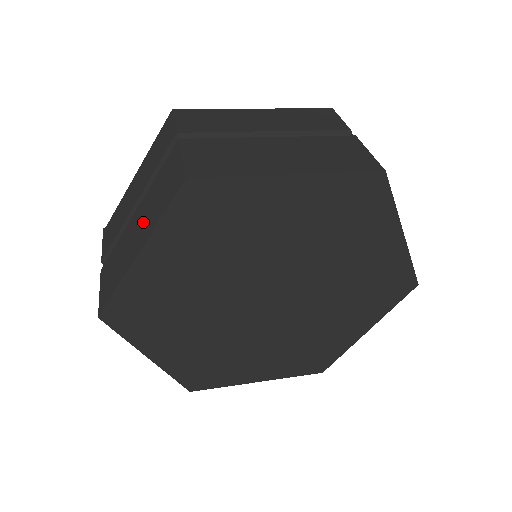
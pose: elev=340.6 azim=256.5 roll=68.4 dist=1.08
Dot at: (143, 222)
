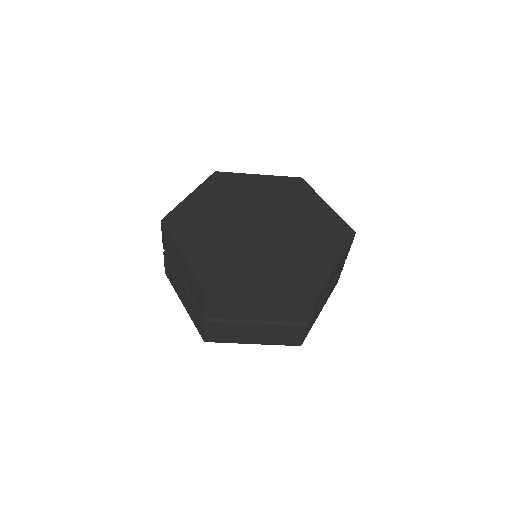
Dot at: occluded
